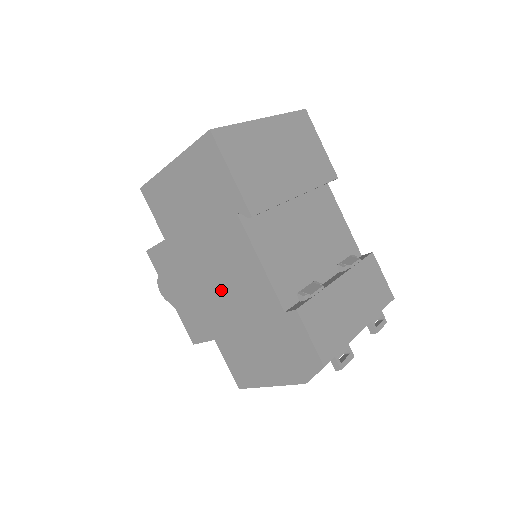
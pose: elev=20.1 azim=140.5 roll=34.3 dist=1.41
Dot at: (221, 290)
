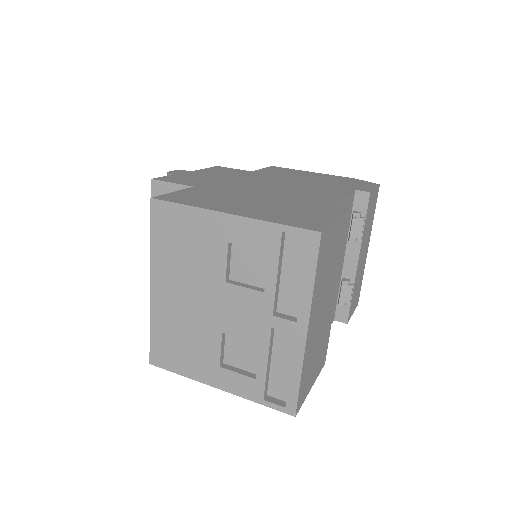
Dot at: occluded
